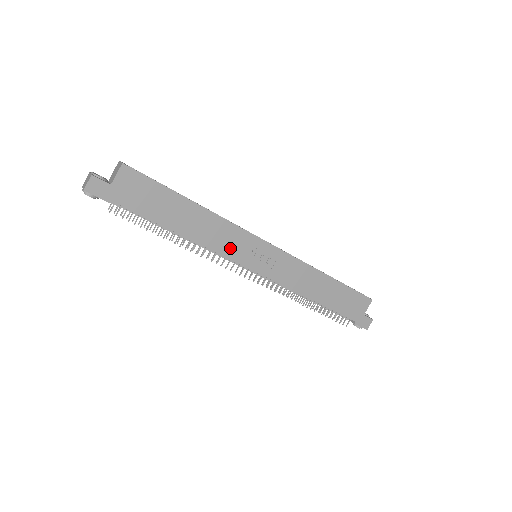
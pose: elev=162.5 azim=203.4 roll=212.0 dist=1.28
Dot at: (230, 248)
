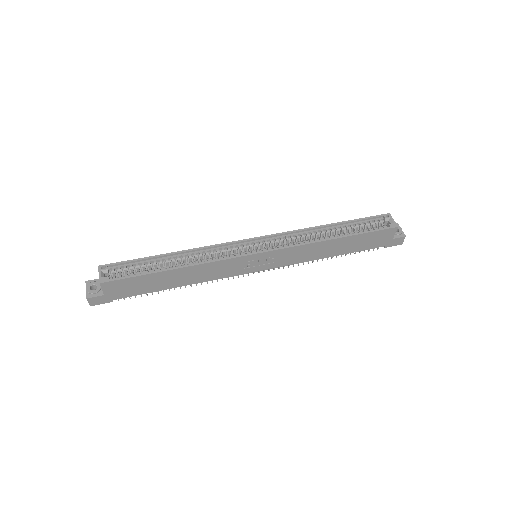
Dot at: (226, 272)
